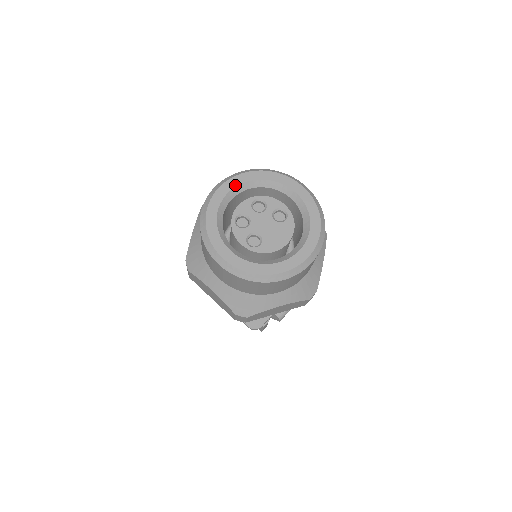
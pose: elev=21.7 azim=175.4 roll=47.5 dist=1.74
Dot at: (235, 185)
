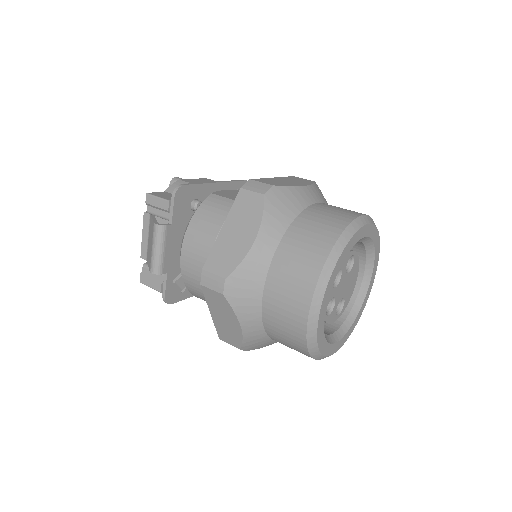
Dot at: occluded
